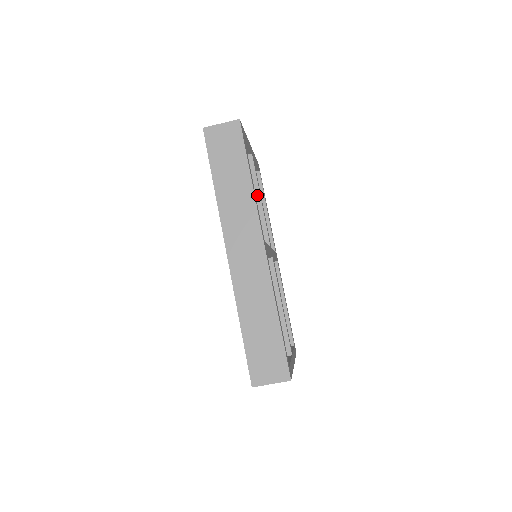
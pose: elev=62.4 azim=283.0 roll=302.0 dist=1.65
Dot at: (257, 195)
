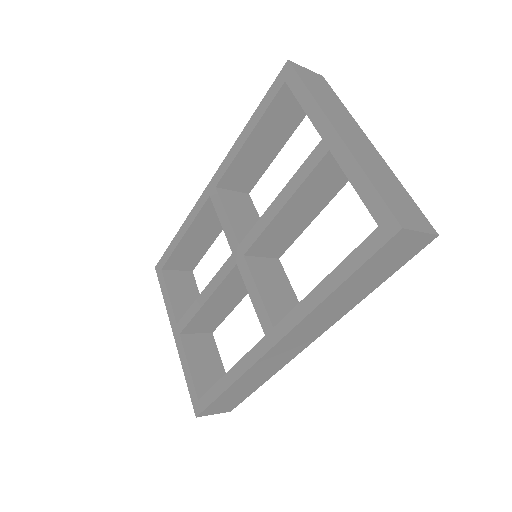
Dot at: (320, 209)
